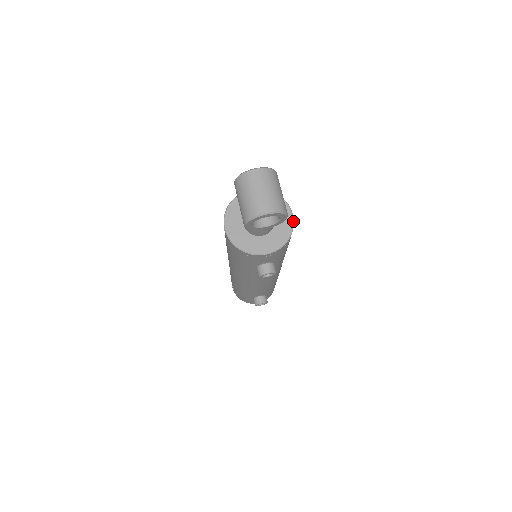
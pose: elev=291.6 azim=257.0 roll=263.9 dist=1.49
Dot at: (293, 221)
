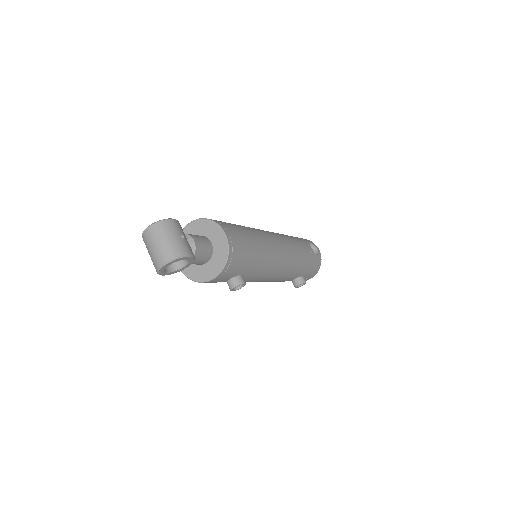
Dot at: (226, 240)
